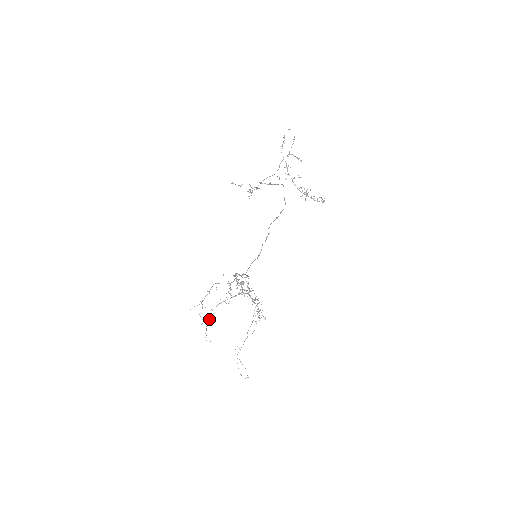
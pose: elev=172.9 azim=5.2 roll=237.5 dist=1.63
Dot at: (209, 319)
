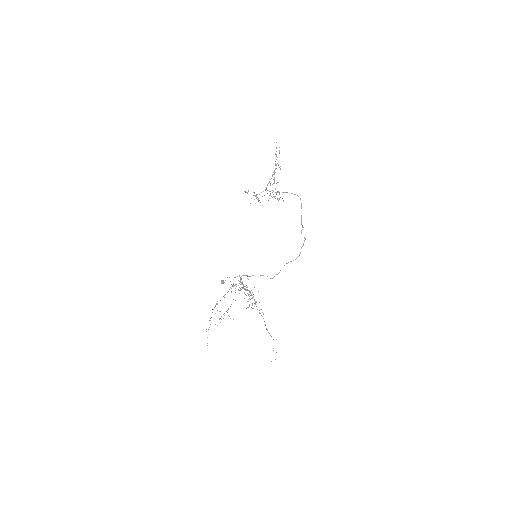
Dot at: occluded
